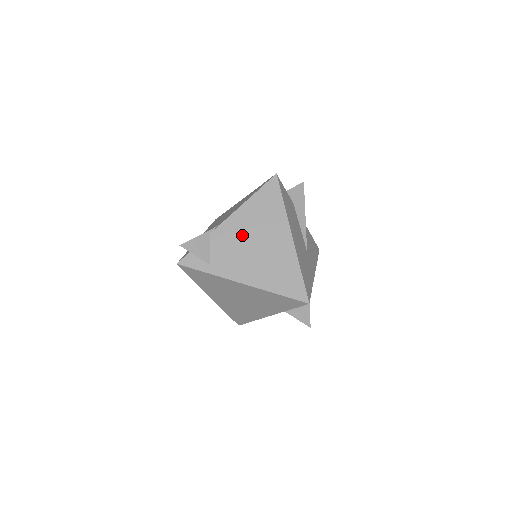
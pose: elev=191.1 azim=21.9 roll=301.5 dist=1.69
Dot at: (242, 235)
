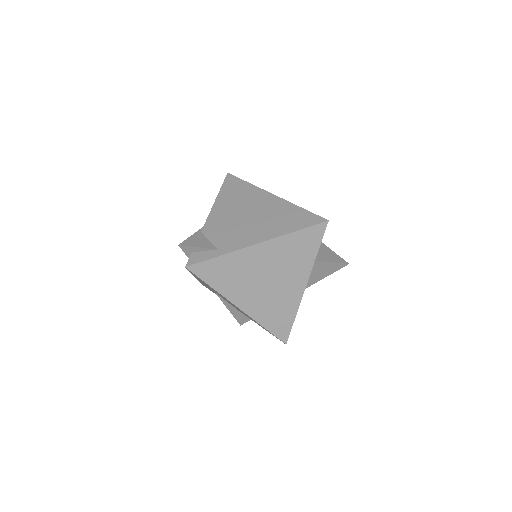
Dot at: (230, 217)
